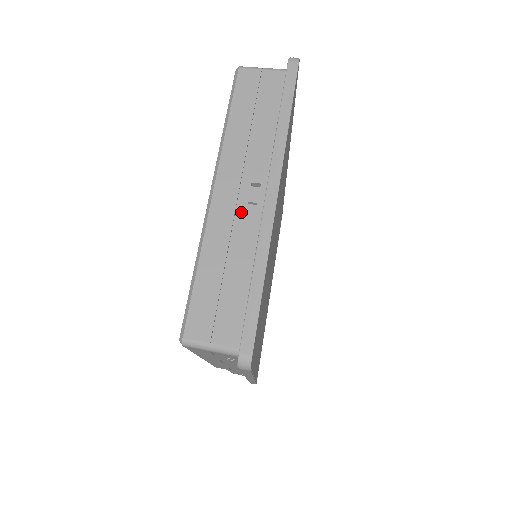
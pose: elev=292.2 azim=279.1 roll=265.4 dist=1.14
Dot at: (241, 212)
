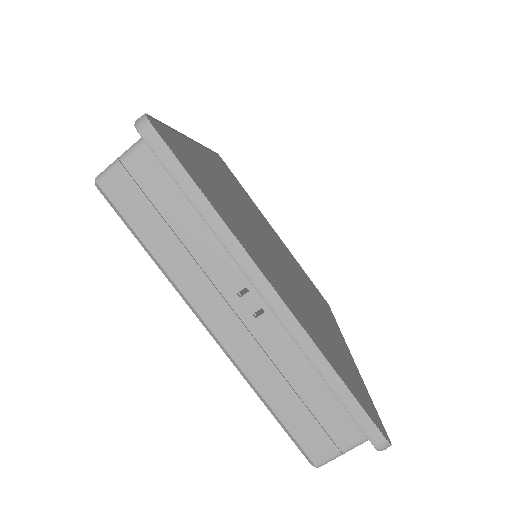
Dot at: (256, 329)
